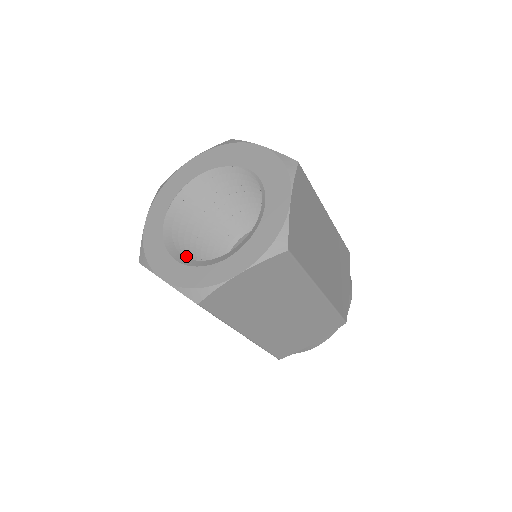
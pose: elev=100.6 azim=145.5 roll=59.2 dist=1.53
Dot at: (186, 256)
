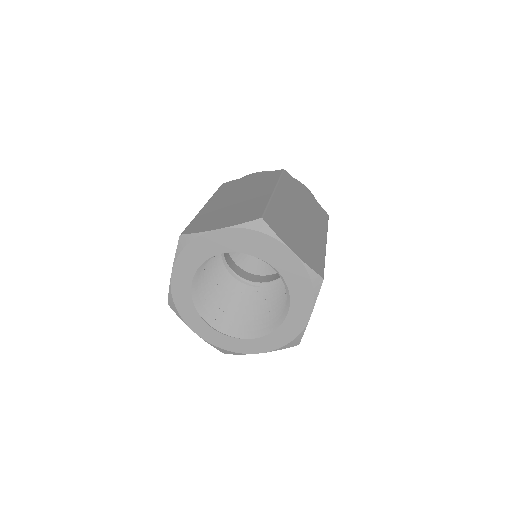
Dot at: (207, 295)
